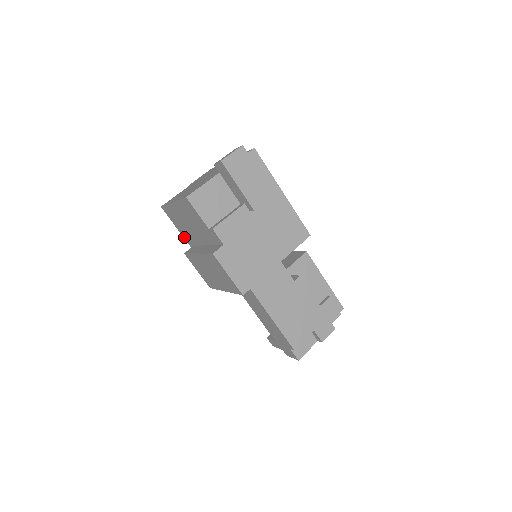
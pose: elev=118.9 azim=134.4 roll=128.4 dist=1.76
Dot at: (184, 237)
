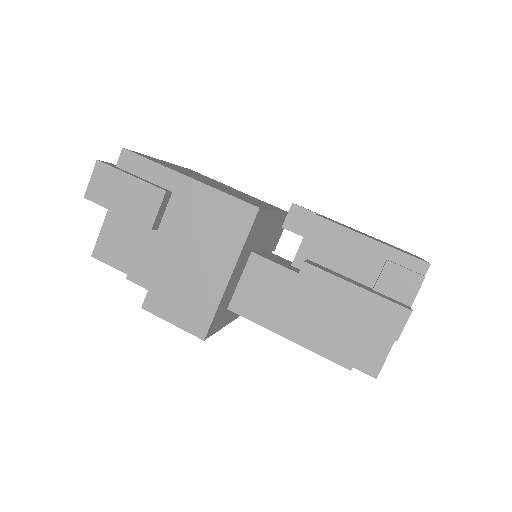
Dot at: occluded
